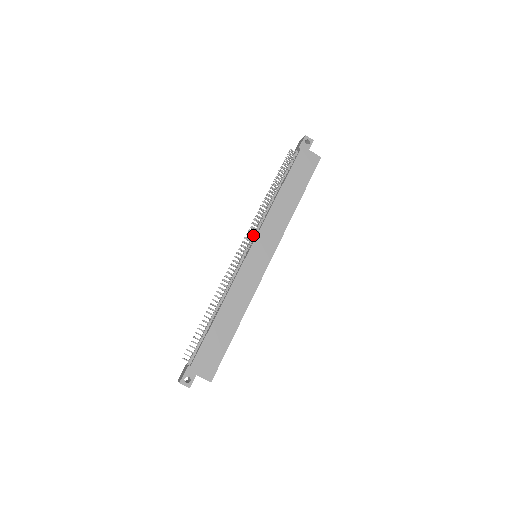
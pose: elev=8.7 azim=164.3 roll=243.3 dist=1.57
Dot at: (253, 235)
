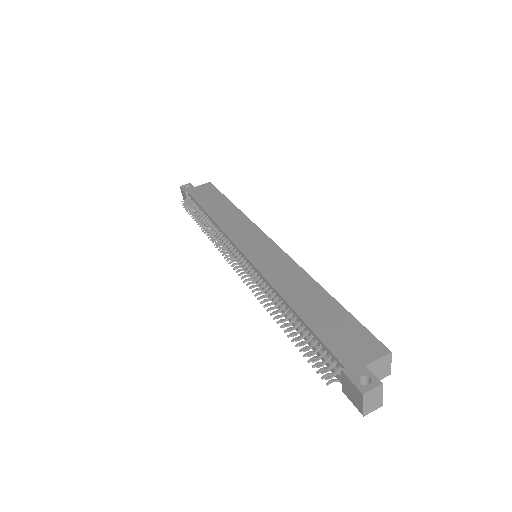
Dot at: (230, 250)
